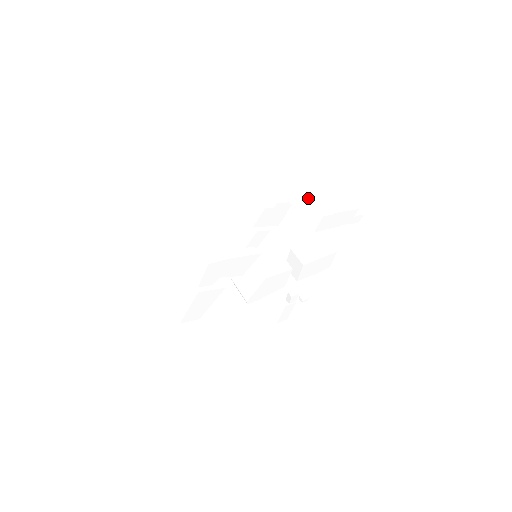
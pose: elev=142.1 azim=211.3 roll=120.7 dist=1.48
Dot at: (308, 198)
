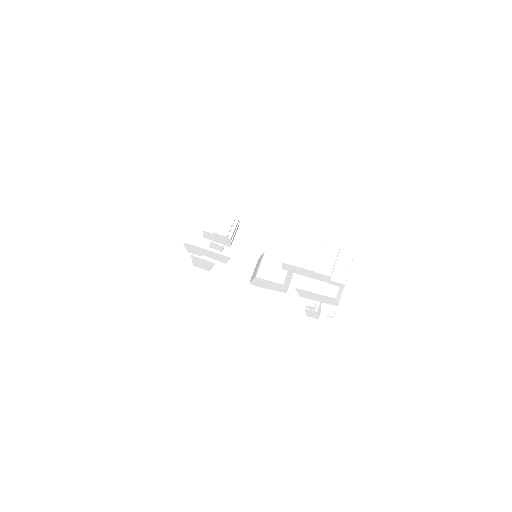
Dot at: (291, 239)
